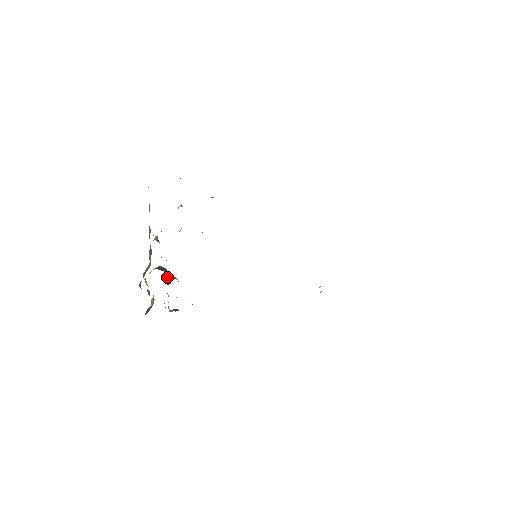
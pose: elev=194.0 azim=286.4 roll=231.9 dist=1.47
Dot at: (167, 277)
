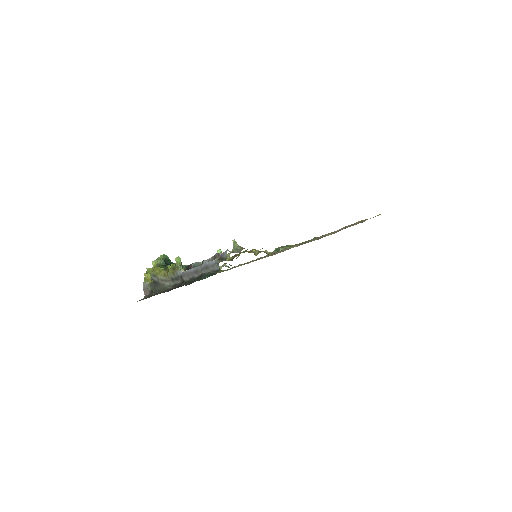
Dot at: occluded
